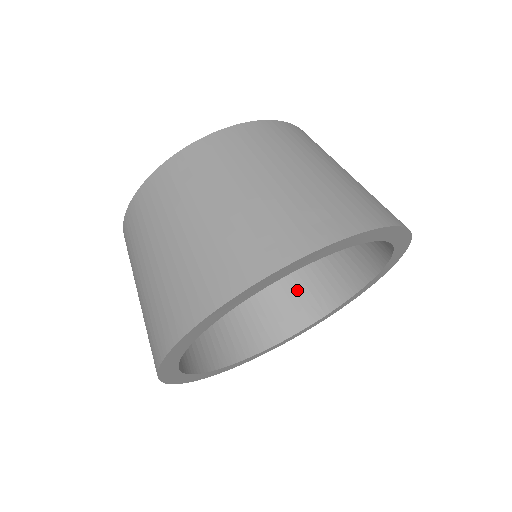
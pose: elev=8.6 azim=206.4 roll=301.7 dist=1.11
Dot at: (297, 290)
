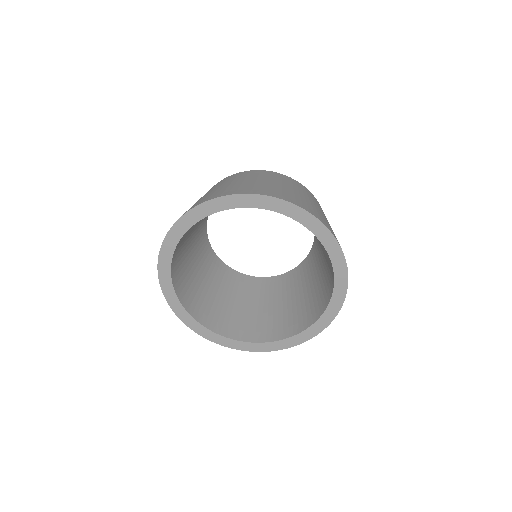
Dot at: (219, 310)
